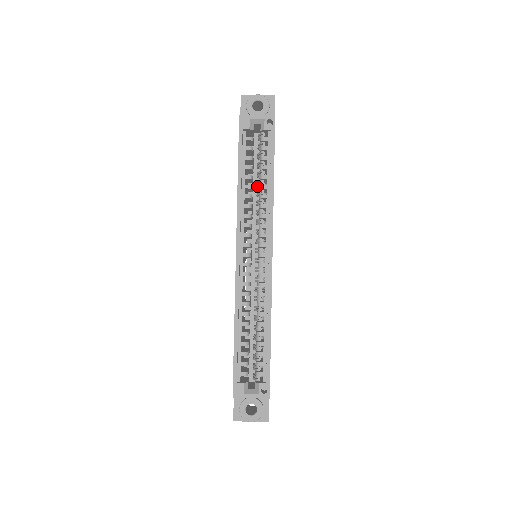
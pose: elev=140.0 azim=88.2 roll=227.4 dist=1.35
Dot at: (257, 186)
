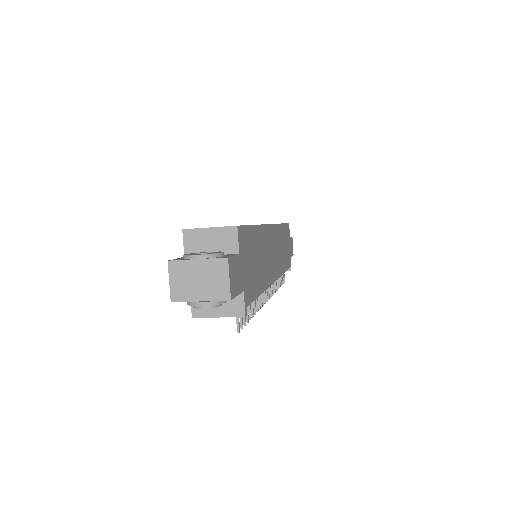
Dot at: occluded
